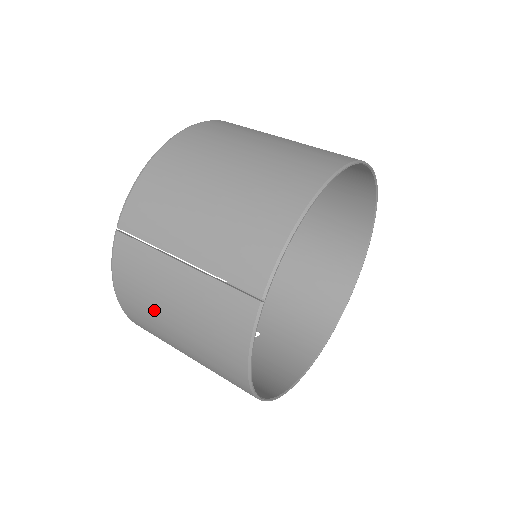
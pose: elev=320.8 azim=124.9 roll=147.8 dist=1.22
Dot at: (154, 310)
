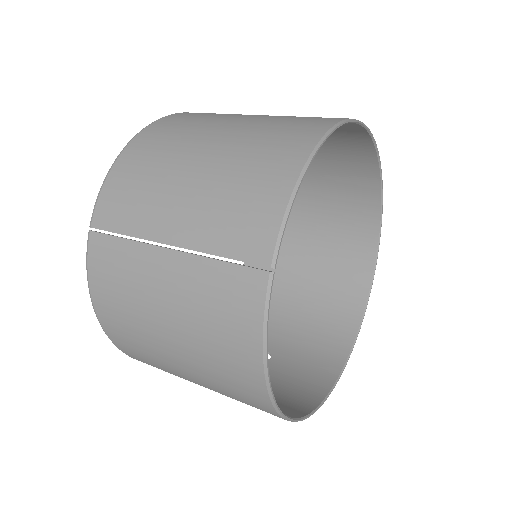
Dot at: (141, 319)
